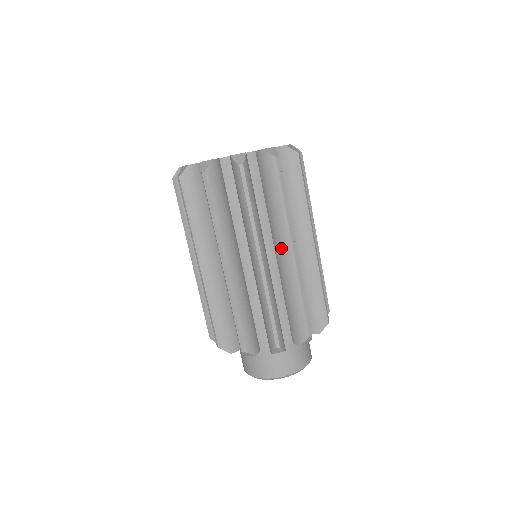
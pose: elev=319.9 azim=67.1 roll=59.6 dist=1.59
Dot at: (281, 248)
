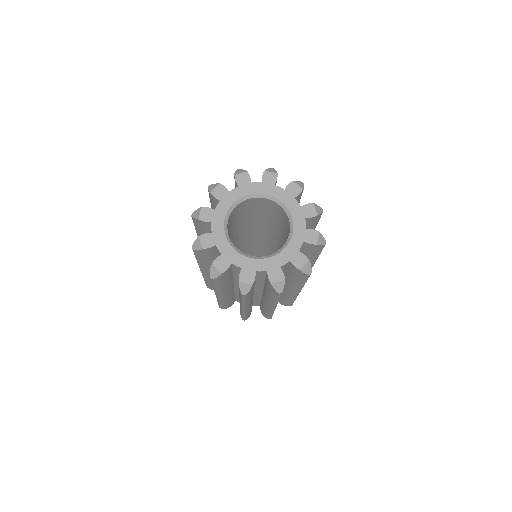
Dot at: (266, 301)
